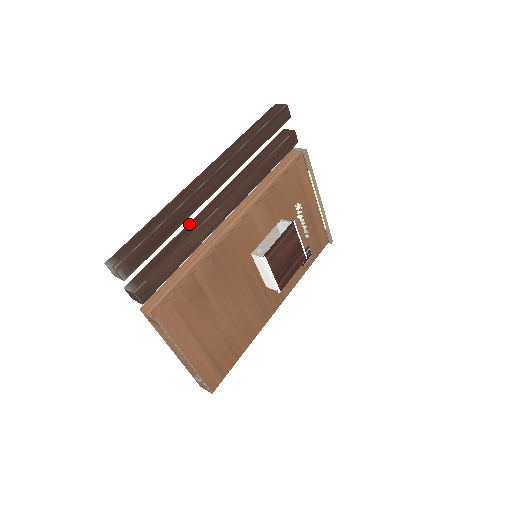
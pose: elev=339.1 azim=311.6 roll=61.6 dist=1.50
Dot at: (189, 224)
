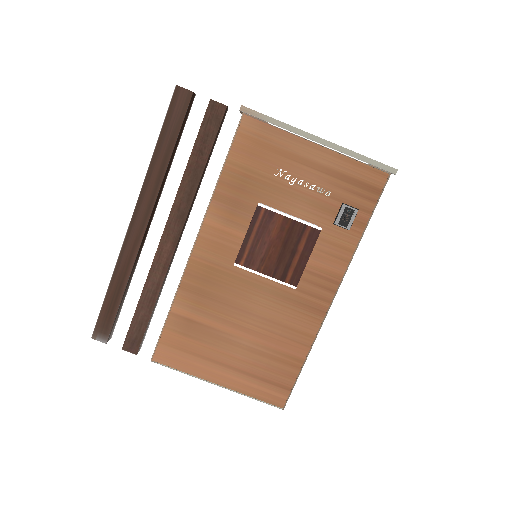
Dot at: occluded
